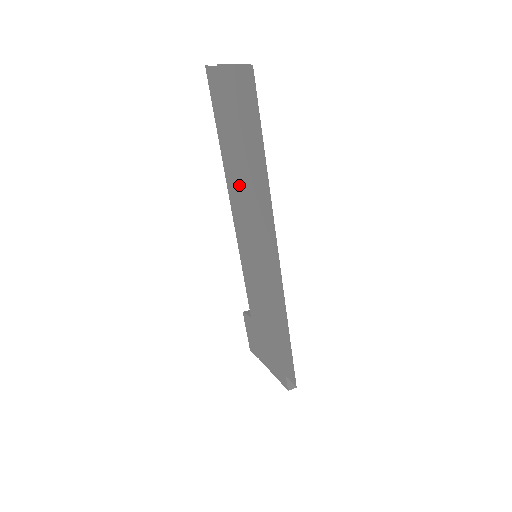
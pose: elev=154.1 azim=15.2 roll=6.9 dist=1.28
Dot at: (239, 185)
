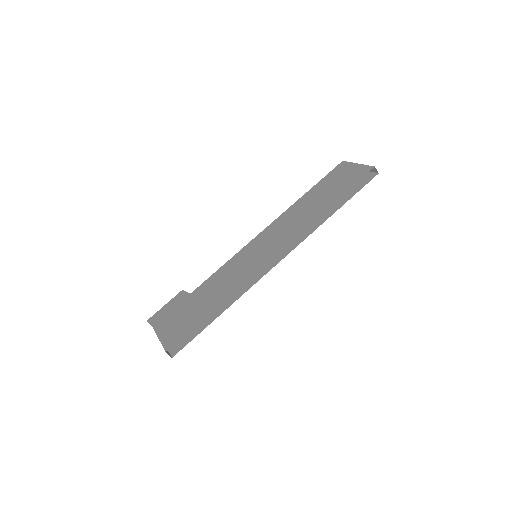
Dot at: (299, 213)
